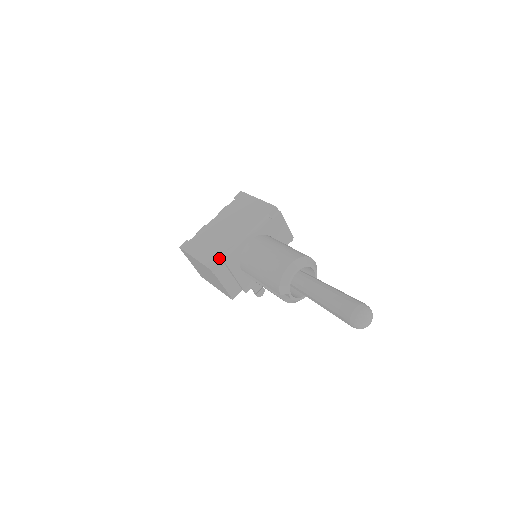
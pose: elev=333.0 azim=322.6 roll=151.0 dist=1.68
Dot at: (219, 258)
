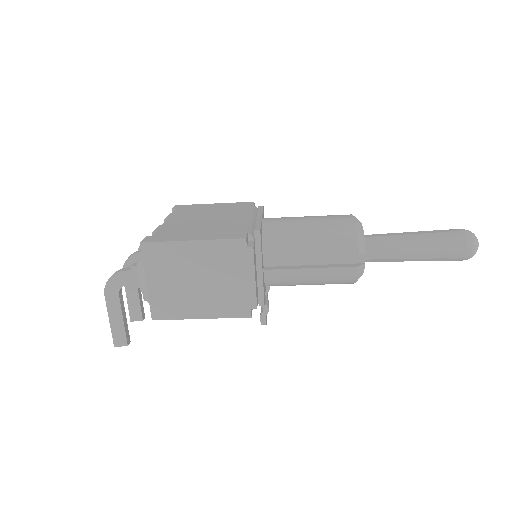
Dot at: (243, 230)
